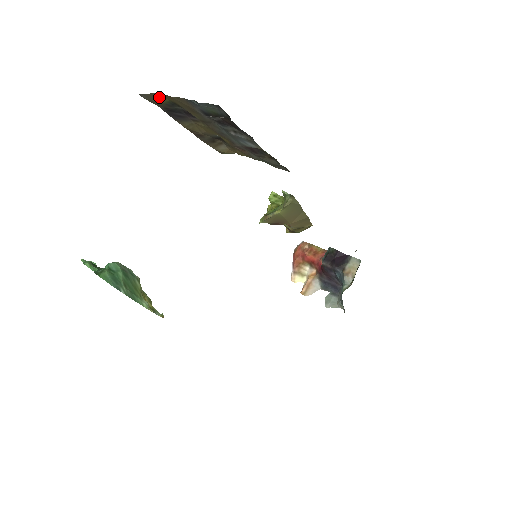
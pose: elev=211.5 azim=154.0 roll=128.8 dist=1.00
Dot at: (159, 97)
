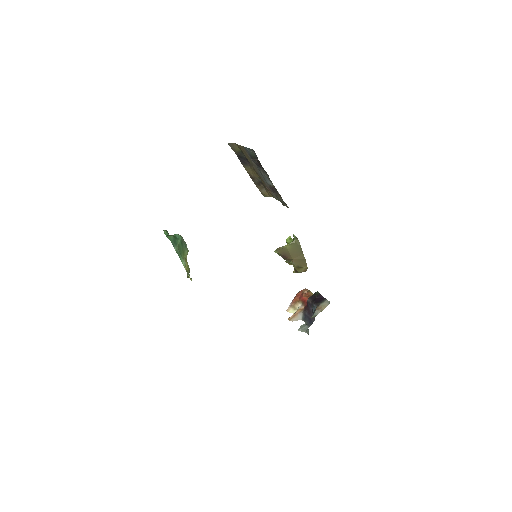
Dot at: (236, 146)
